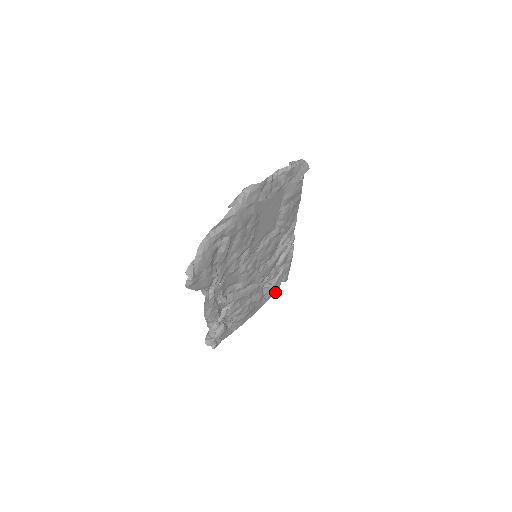
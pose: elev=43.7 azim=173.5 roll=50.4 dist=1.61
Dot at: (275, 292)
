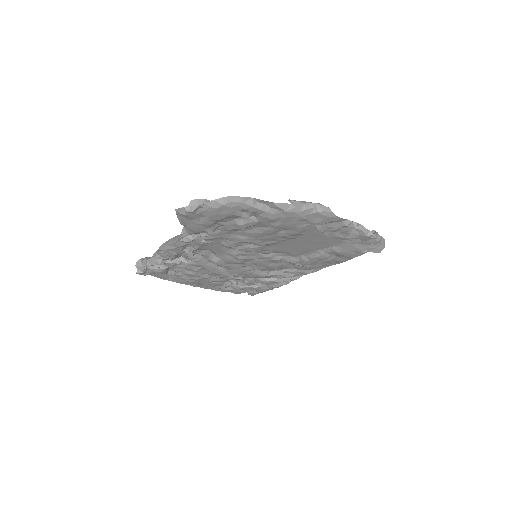
Dot at: (233, 292)
